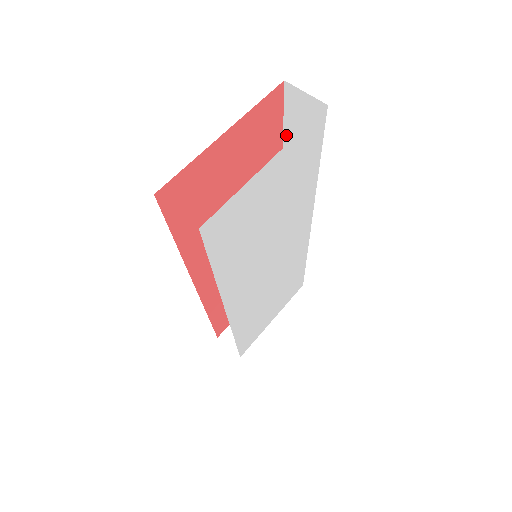
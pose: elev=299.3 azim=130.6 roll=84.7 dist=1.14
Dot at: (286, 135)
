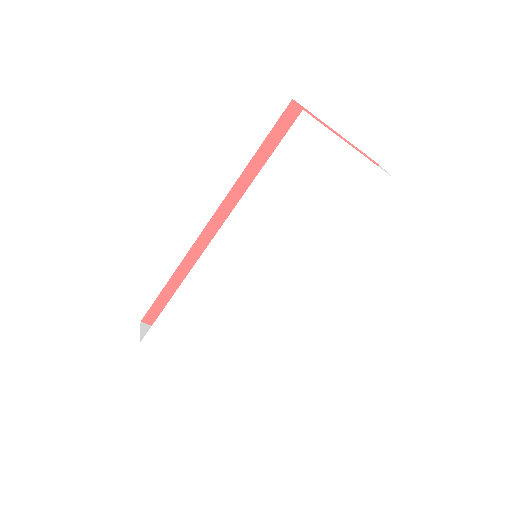
Dot at: occluded
